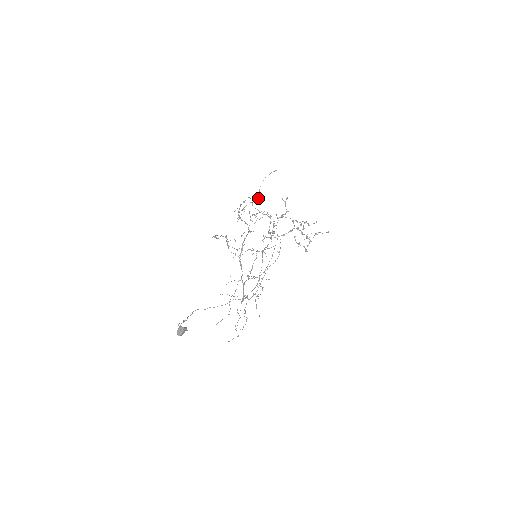
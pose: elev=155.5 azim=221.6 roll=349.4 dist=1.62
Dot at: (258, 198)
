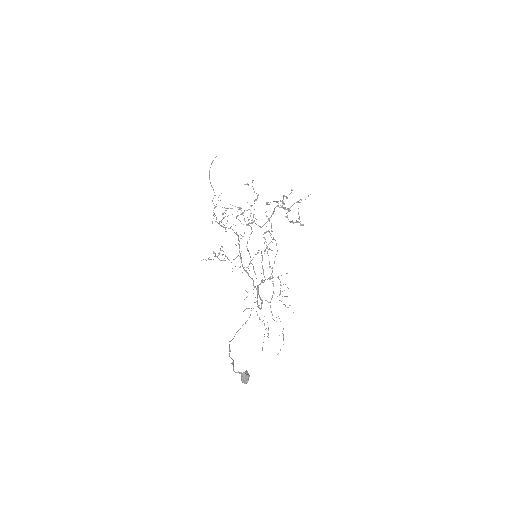
Dot at: (215, 195)
